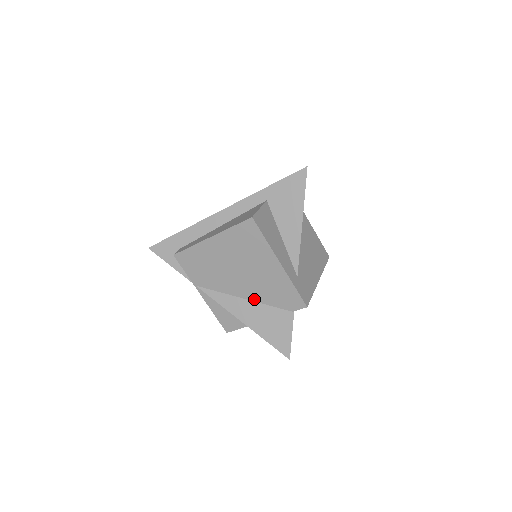
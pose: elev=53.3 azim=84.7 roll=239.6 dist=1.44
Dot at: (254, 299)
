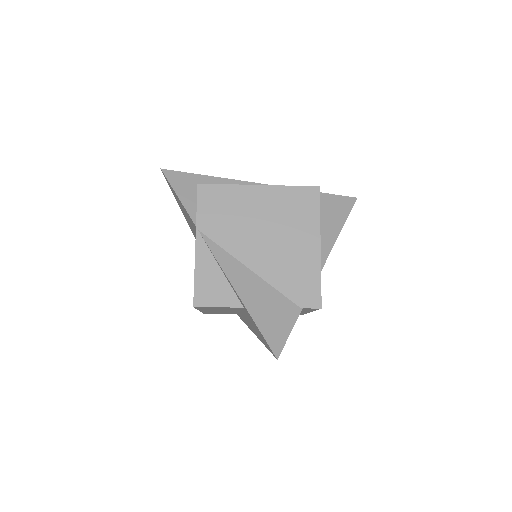
Dot at: (263, 275)
